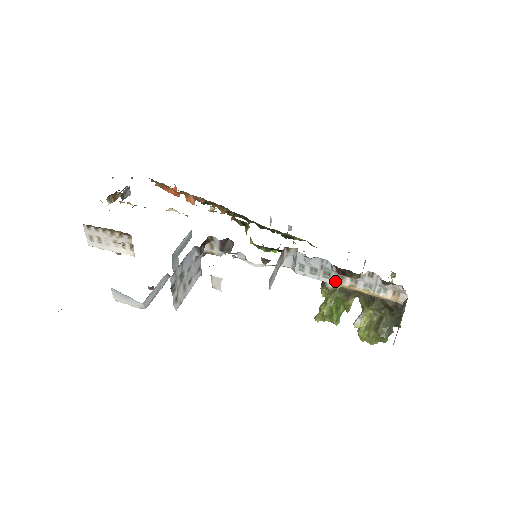
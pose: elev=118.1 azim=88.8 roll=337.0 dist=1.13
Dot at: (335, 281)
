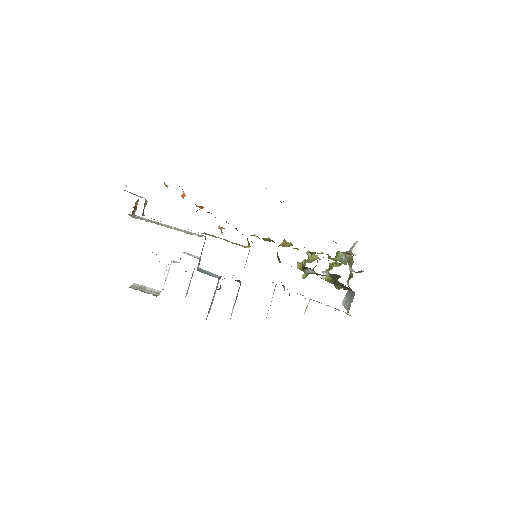
Dot at: occluded
